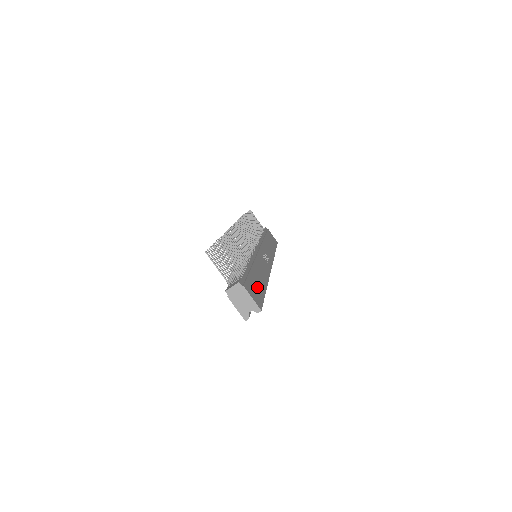
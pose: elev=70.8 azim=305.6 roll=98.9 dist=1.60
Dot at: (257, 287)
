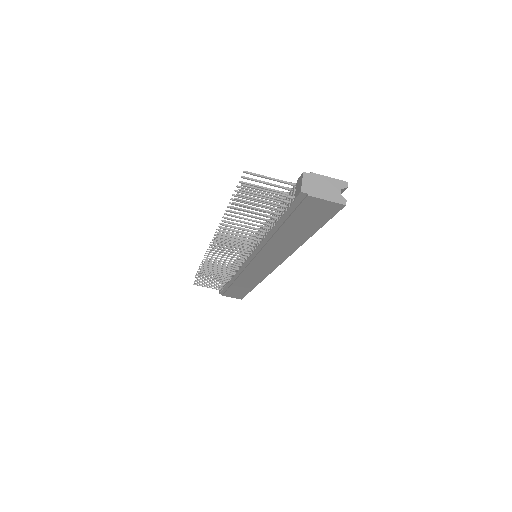
Dot at: occluded
